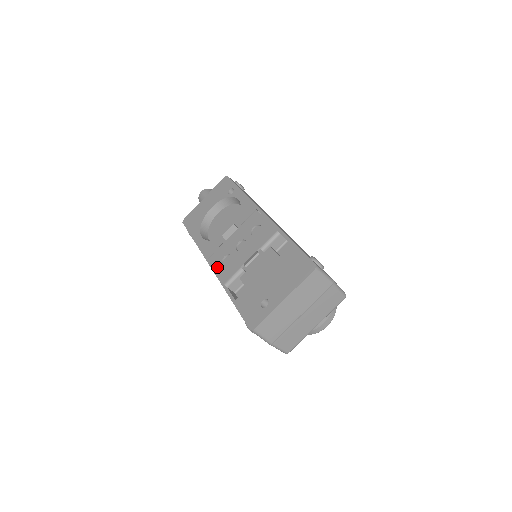
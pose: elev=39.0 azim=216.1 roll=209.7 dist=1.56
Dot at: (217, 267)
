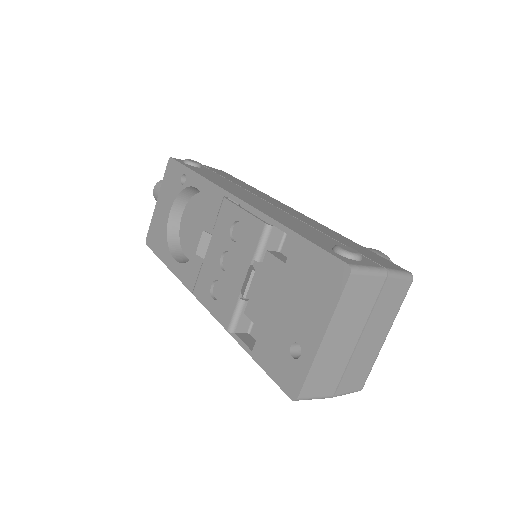
Dot at: (208, 305)
